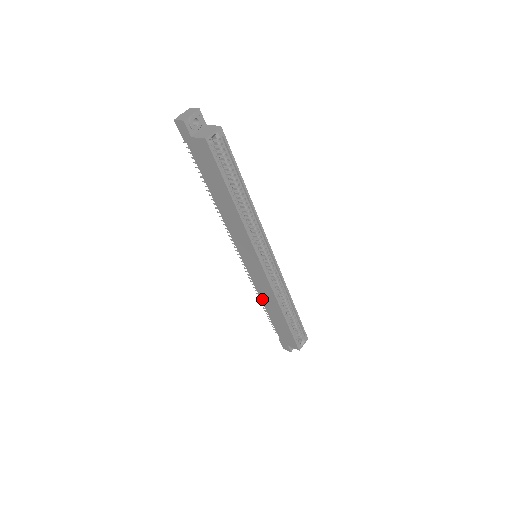
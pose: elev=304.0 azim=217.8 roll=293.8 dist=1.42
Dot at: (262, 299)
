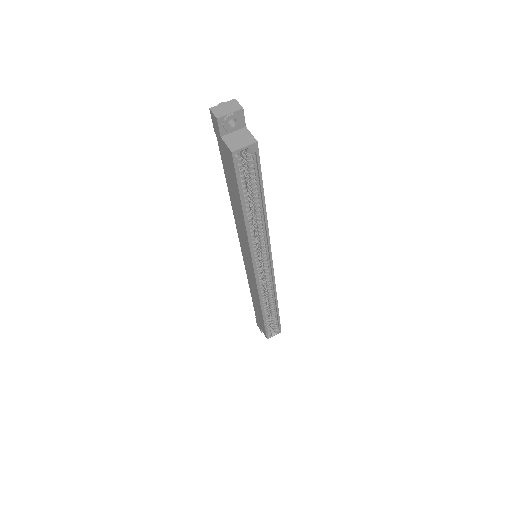
Dot at: (250, 287)
